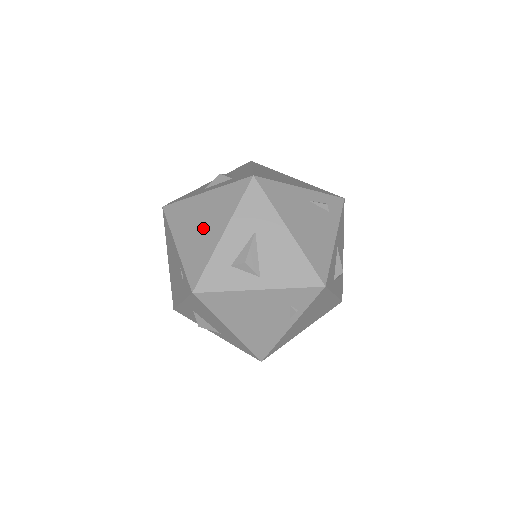
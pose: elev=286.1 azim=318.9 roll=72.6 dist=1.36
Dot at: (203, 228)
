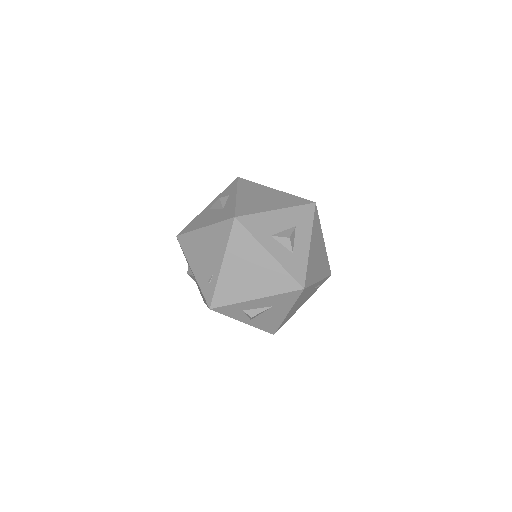
Dot at: (248, 278)
